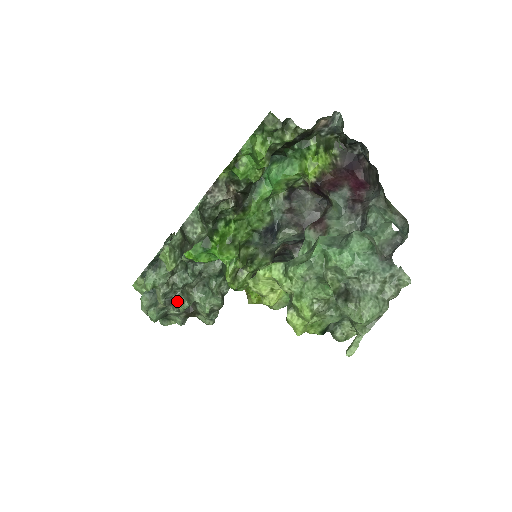
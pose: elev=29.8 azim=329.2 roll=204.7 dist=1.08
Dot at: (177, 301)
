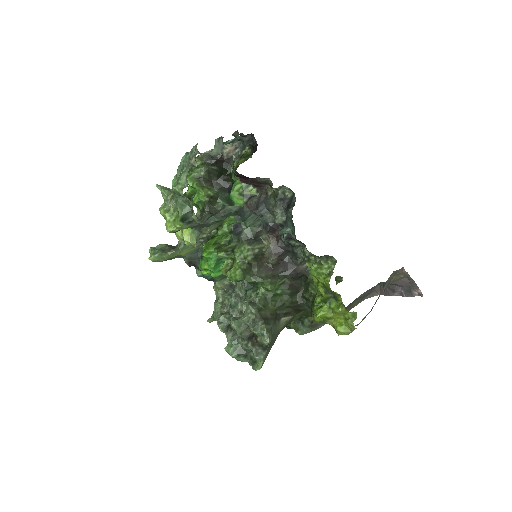
Dot at: (230, 324)
